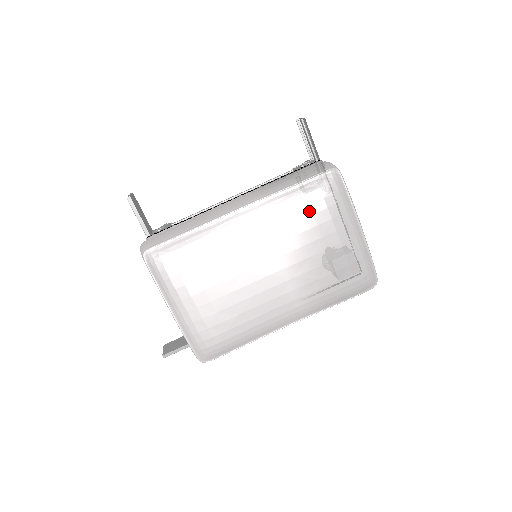
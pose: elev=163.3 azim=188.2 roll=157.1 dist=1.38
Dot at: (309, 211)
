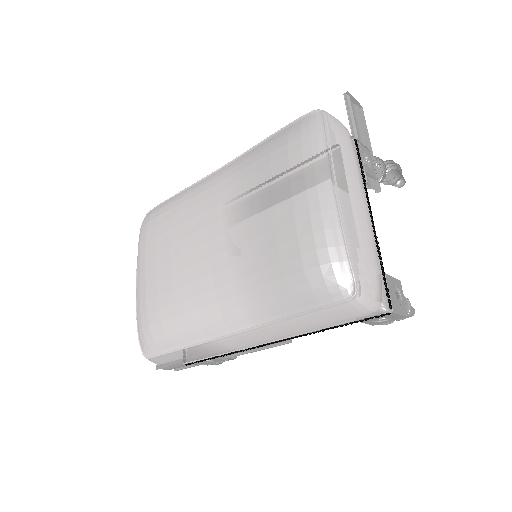
Dot at: (268, 160)
